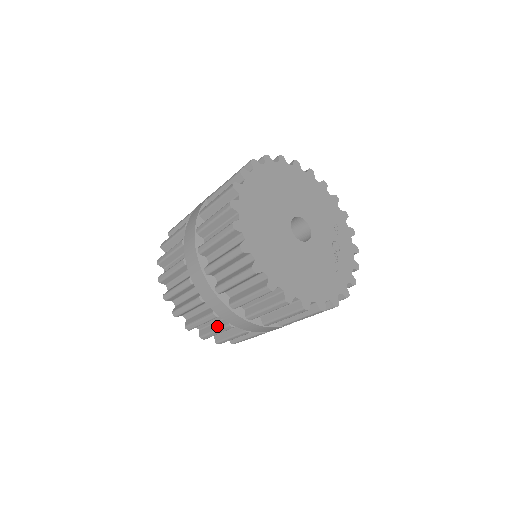
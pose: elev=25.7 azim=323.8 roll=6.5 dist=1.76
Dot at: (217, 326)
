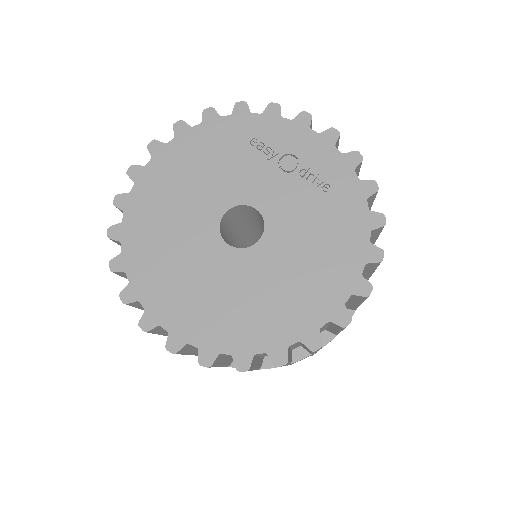
Dot at: occluded
